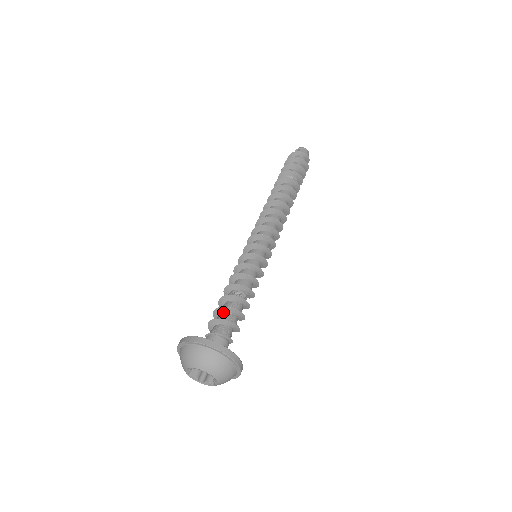
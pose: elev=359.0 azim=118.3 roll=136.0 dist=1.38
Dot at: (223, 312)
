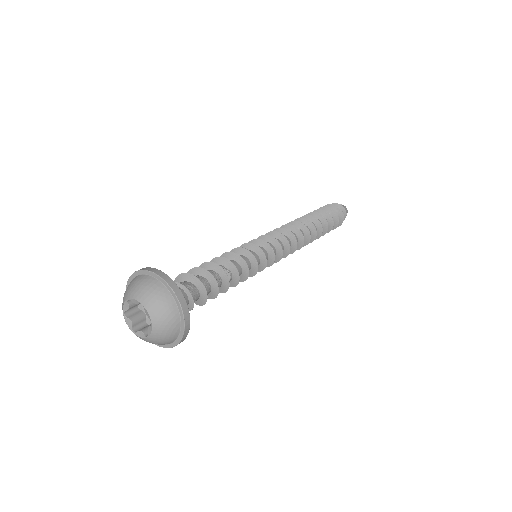
Dot at: occluded
